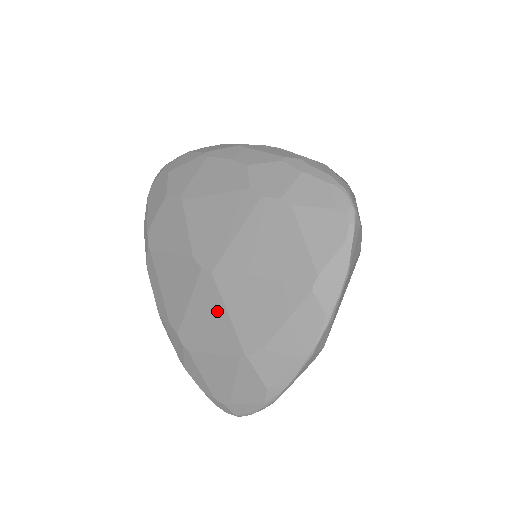
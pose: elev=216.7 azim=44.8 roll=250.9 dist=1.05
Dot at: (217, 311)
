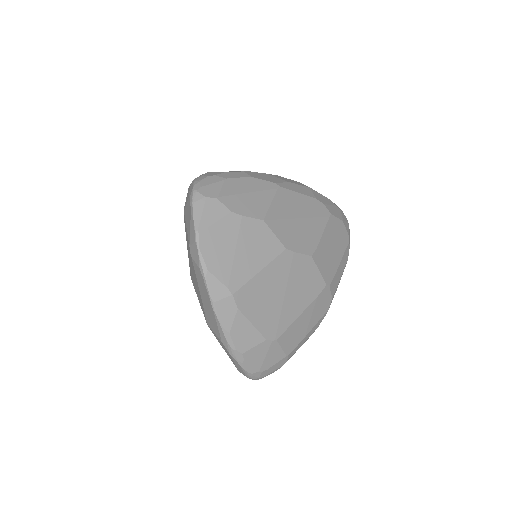
Dot at: occluded
